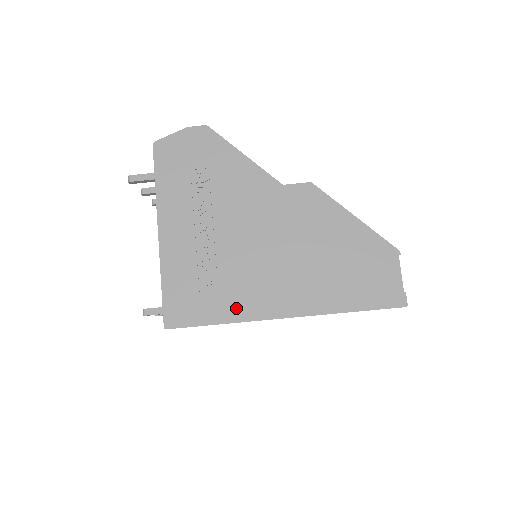
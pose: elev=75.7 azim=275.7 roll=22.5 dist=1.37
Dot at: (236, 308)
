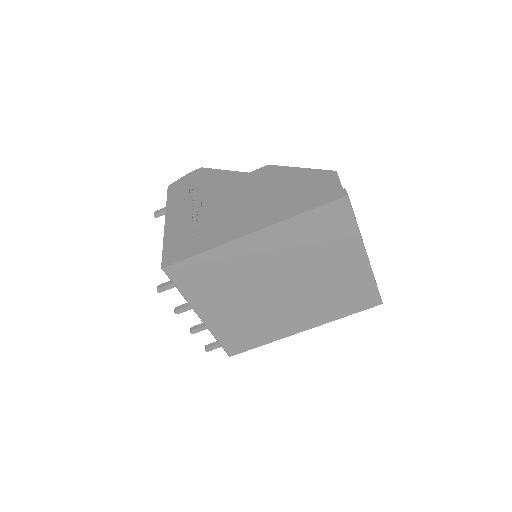
Dot at: (214, 240)
